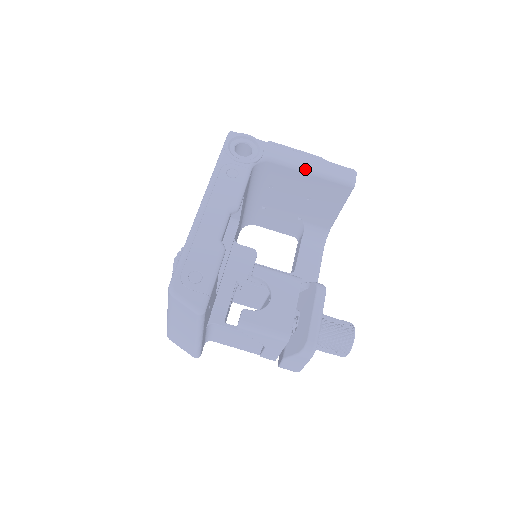
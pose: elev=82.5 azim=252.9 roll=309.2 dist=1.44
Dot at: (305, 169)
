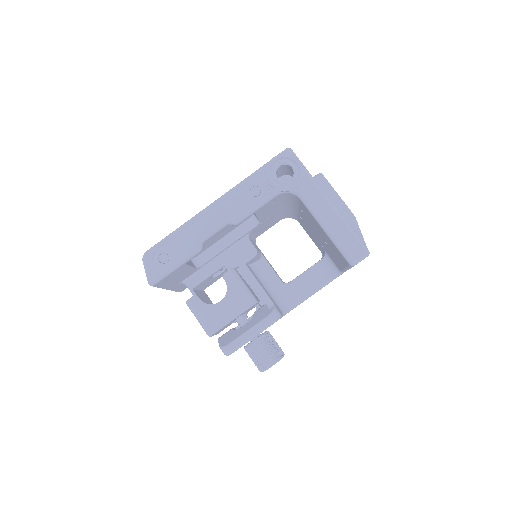
Dot at: (321, 223)
